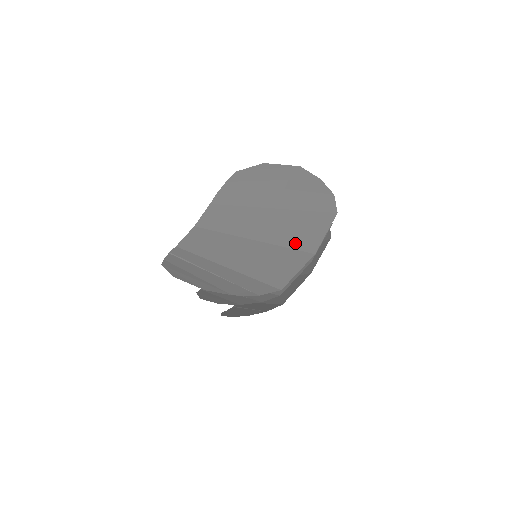
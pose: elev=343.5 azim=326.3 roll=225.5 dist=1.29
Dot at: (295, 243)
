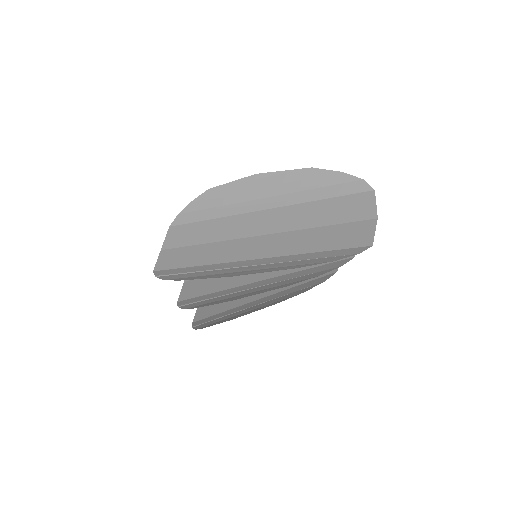
Dot at: (346, 219)
